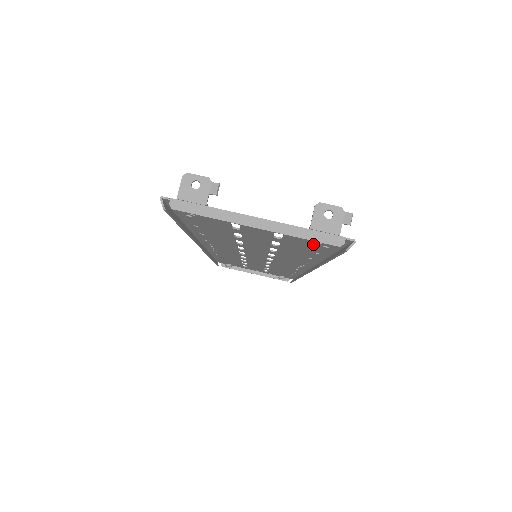
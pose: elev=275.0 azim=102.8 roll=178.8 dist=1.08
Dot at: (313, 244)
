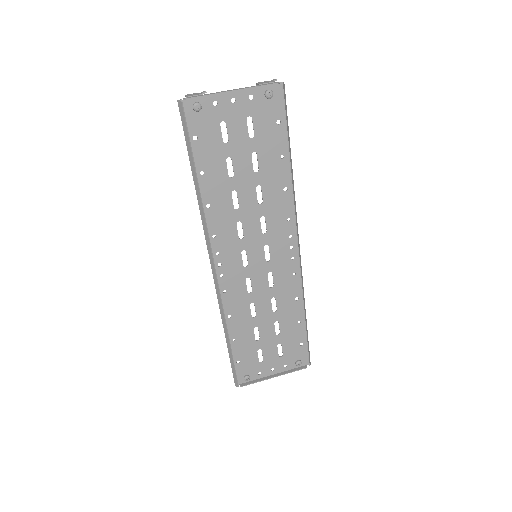
Dot at: (271, 126)
